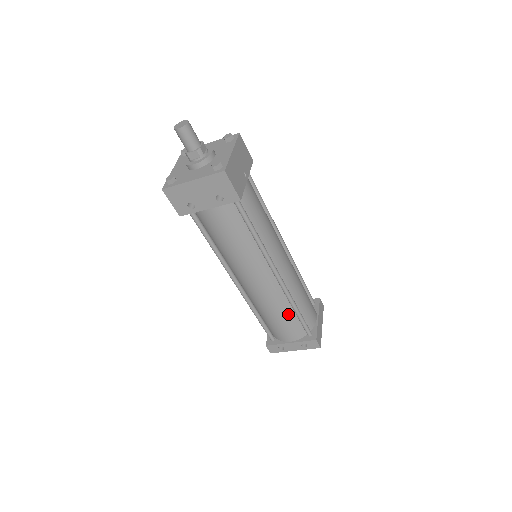
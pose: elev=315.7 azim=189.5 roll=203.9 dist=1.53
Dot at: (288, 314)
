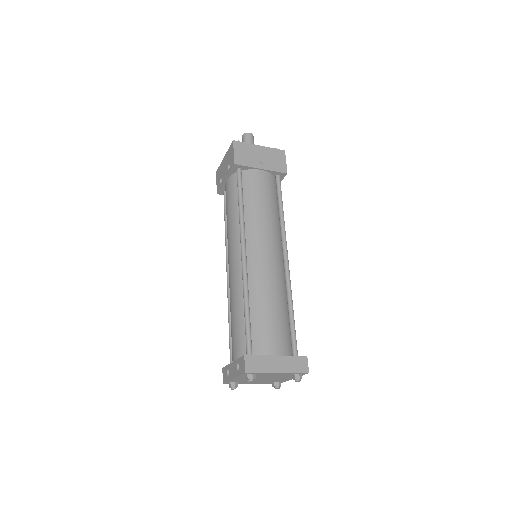
Dot at: (240, 313)
